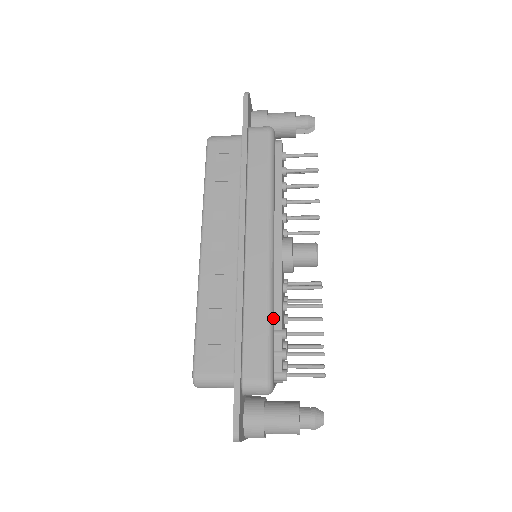
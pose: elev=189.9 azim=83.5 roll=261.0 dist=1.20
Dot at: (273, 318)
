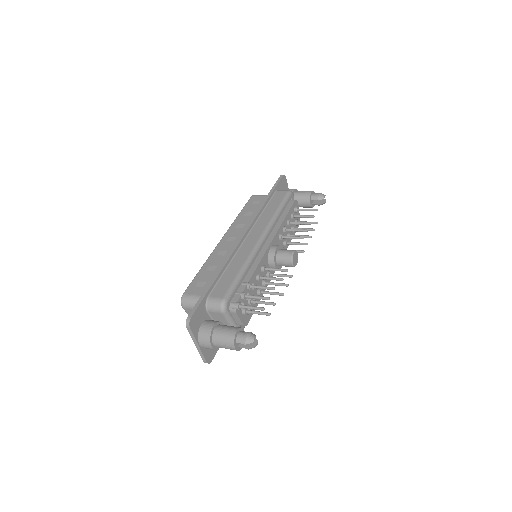
Dot at: (244, 273)
